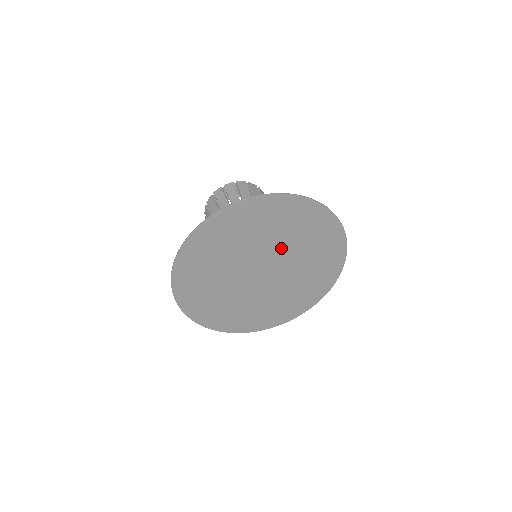
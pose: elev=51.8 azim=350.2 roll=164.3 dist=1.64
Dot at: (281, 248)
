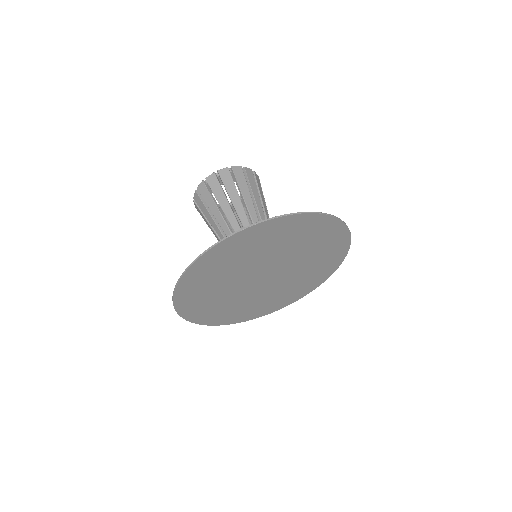
Dot at: (252, 265)
